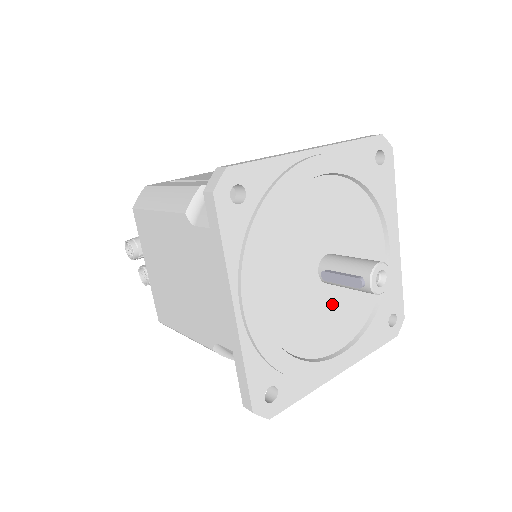
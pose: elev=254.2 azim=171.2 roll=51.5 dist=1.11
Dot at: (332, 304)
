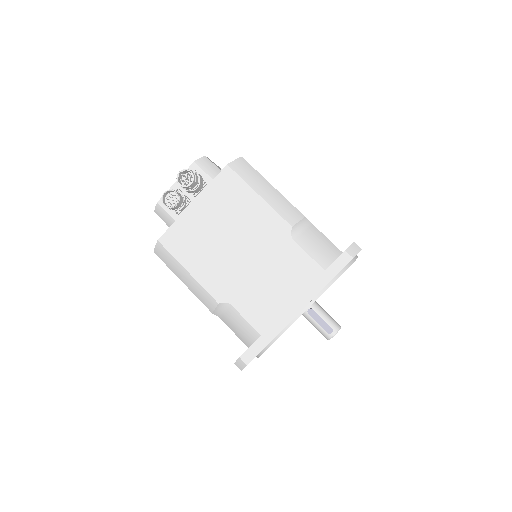
Dot at: occluded
